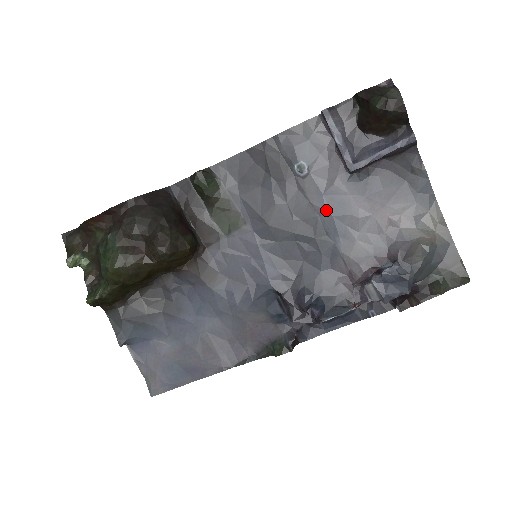
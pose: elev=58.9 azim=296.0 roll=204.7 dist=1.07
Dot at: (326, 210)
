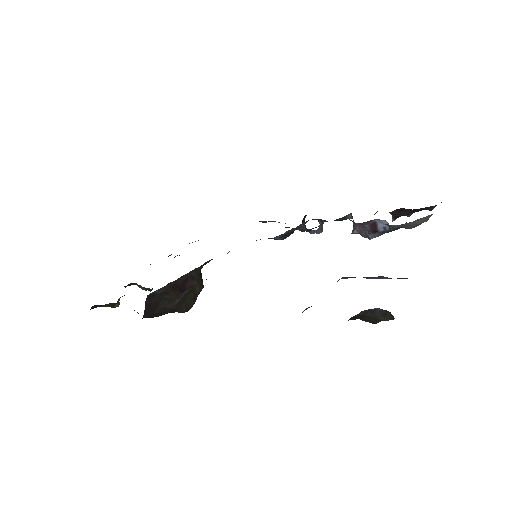
Dot at: occluded
